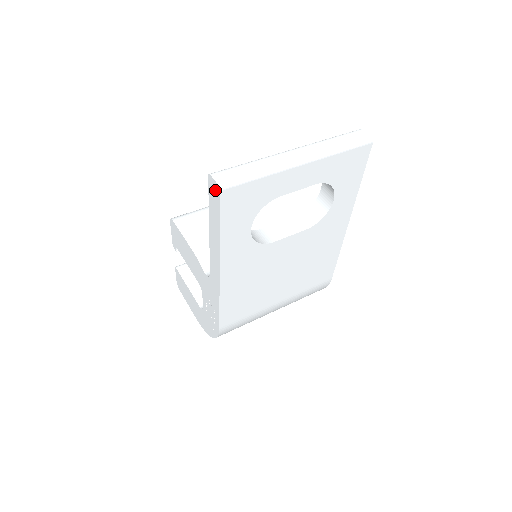
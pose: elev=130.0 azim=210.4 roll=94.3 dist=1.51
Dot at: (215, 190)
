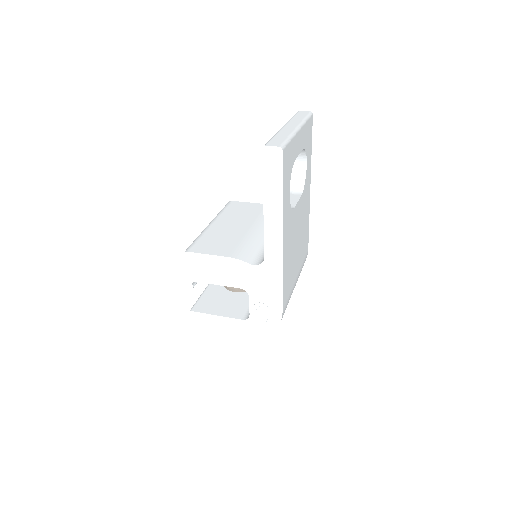
Dot at: (274, 155)
